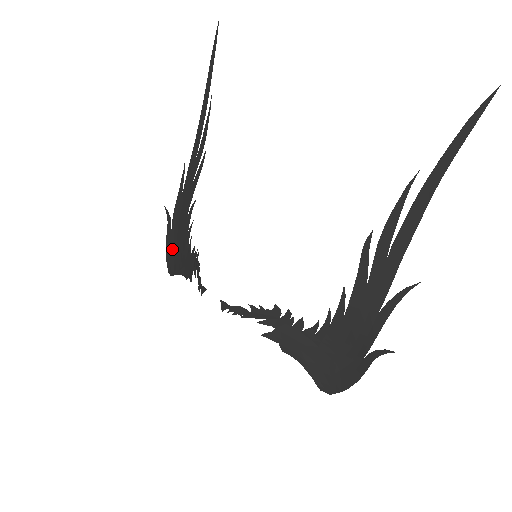
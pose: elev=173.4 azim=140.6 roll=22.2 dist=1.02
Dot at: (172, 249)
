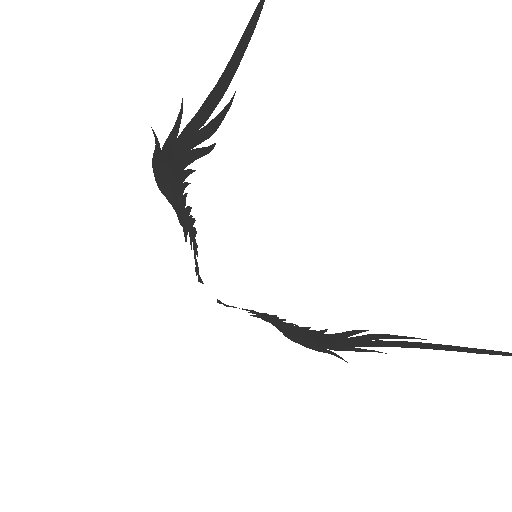
Dot at: (161, 169)
